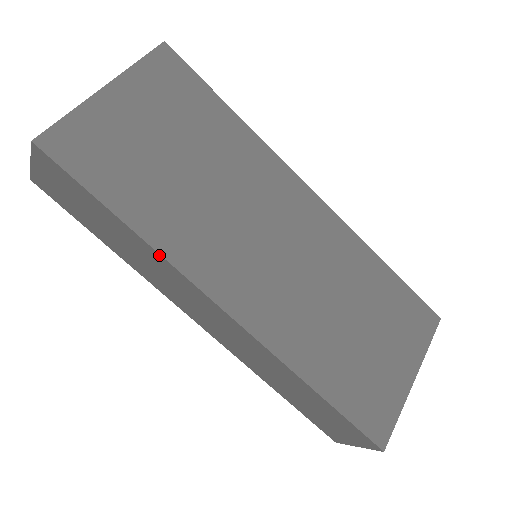
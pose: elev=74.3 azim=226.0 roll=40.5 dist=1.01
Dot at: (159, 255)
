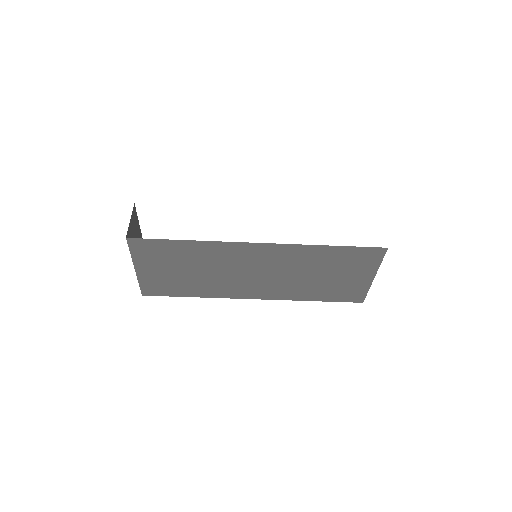
Dot at: (213, 297)
